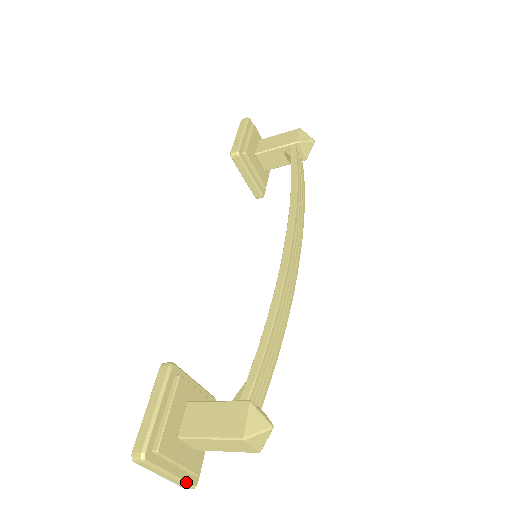
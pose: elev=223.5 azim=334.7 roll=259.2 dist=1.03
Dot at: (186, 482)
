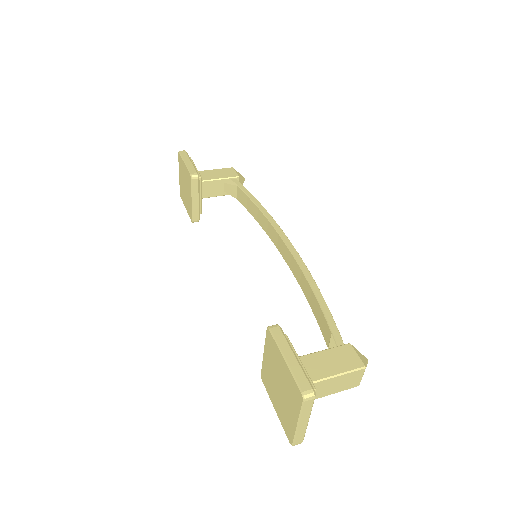
Dot at: (305, 432)
